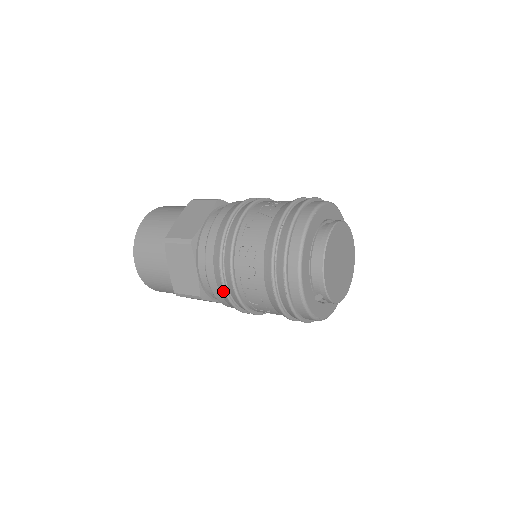
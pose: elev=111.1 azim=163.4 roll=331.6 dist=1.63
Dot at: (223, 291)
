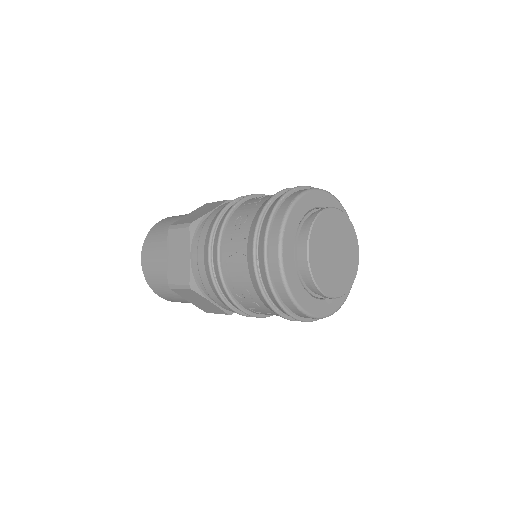
Dot at: (243, 315)
